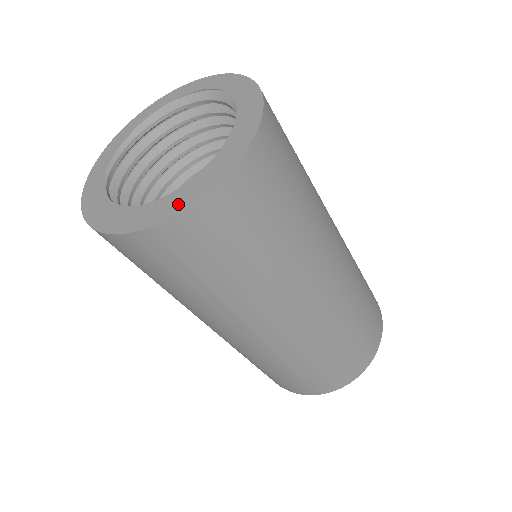
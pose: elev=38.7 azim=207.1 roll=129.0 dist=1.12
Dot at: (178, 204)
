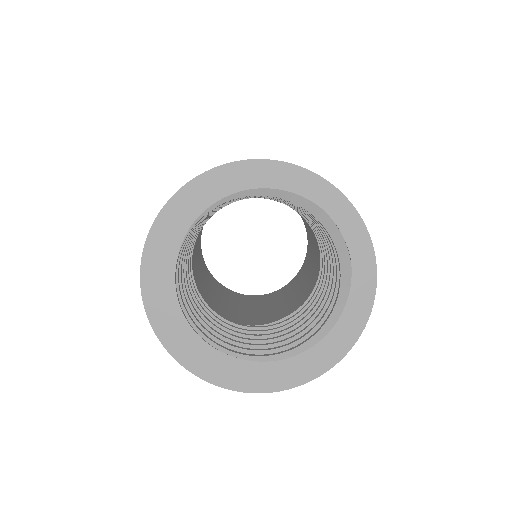
Dot at: (192, 359)
